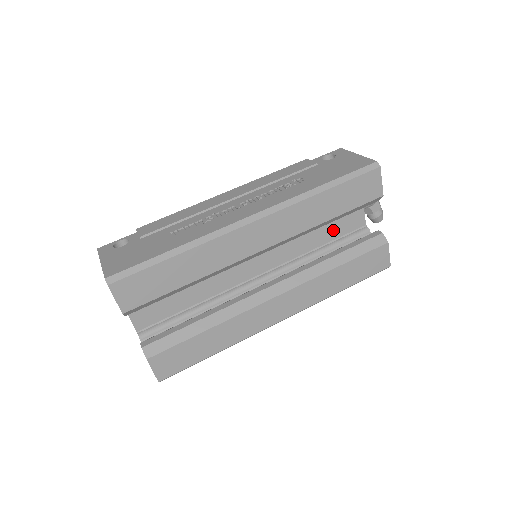
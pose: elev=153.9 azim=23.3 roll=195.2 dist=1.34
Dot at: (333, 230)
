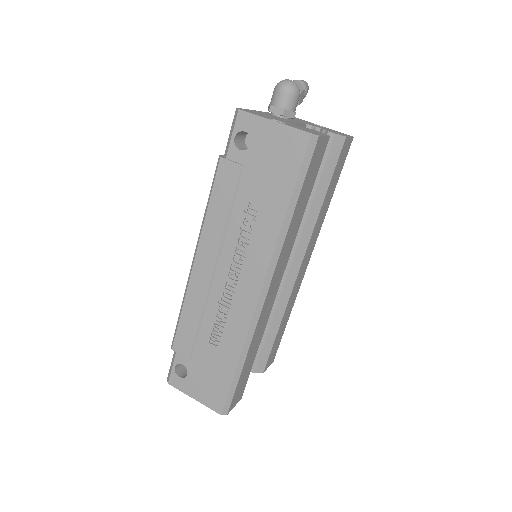
Dot at: occluded
